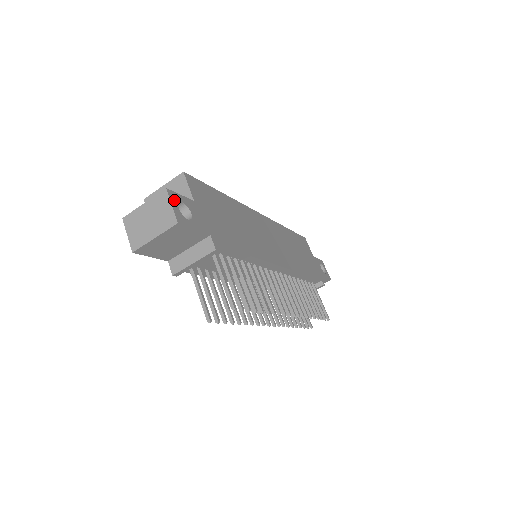
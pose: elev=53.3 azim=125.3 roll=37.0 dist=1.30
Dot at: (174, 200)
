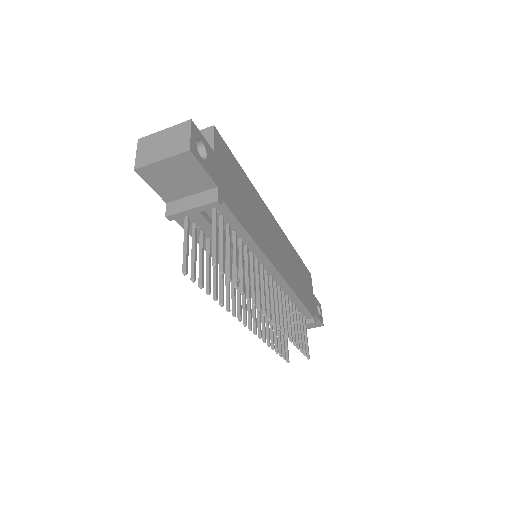
Dot at: (195, 133)
